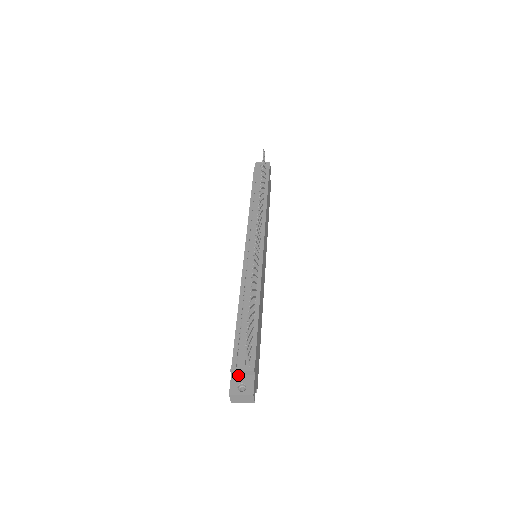
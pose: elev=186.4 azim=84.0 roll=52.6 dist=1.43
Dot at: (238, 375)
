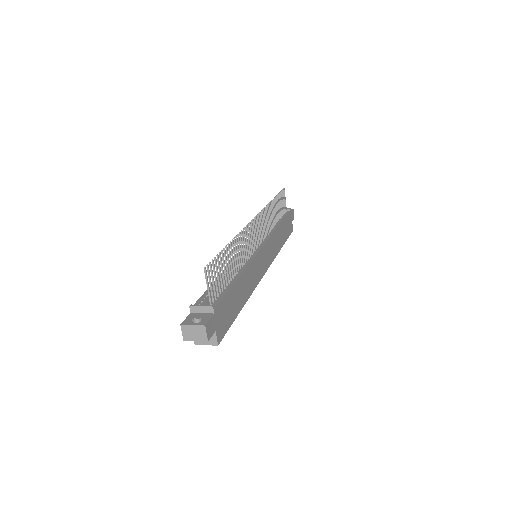
Dot at: (197, 313)
